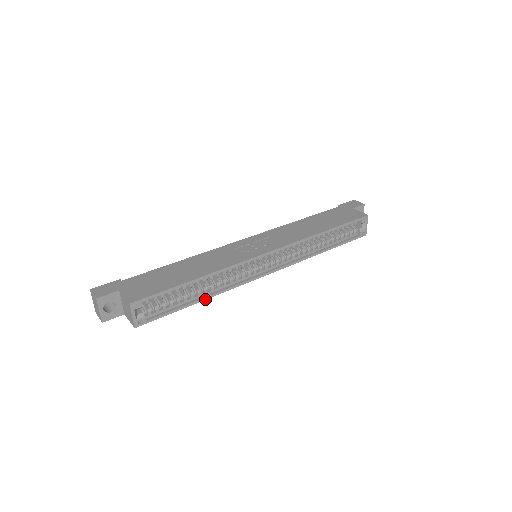
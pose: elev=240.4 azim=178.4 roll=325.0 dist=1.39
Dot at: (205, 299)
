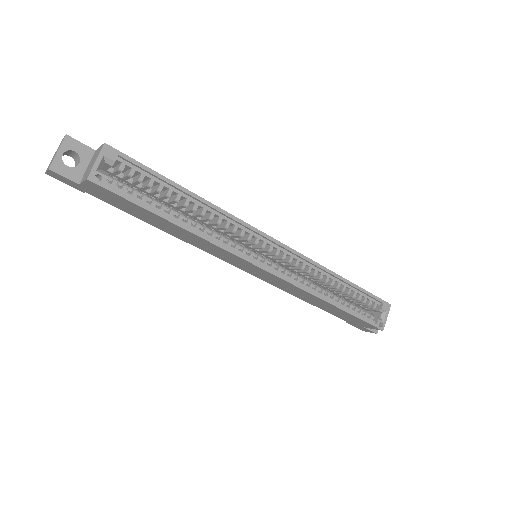
Dot at: (184, 228)
